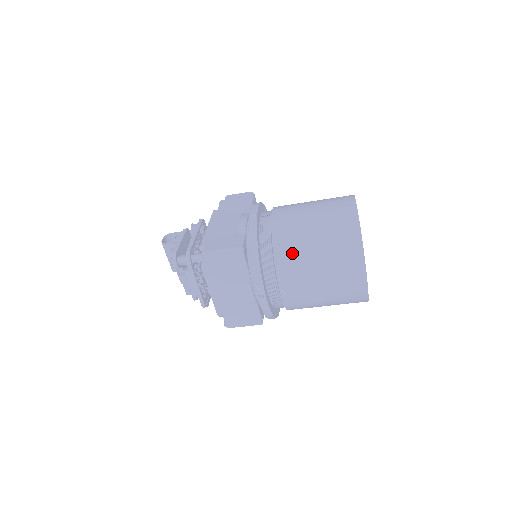
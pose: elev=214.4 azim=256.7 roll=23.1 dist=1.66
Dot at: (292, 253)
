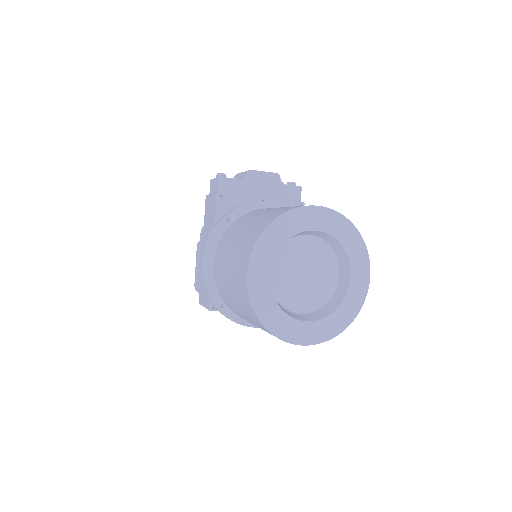
Dot at: (240, 316)
